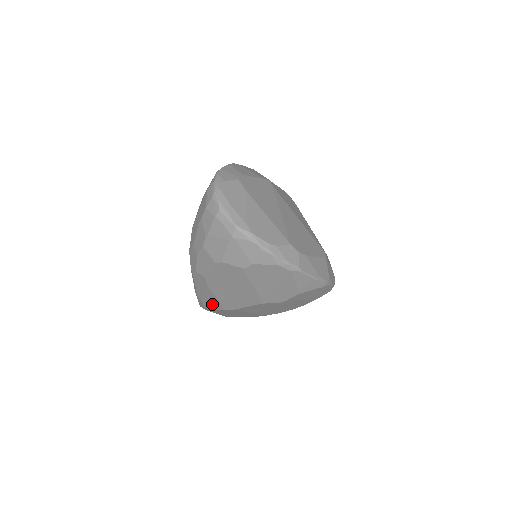
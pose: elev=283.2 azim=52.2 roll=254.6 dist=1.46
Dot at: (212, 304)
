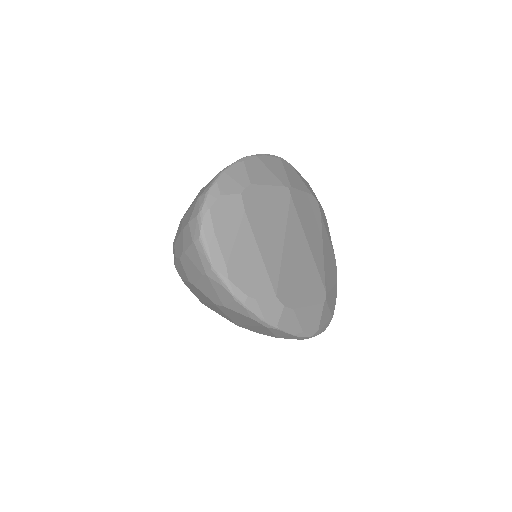
Dot at: occluded
